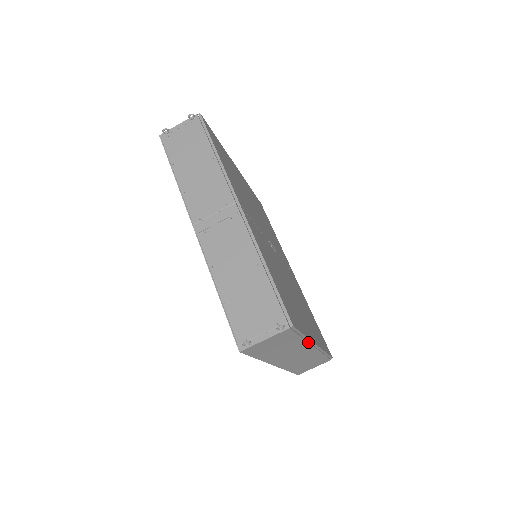
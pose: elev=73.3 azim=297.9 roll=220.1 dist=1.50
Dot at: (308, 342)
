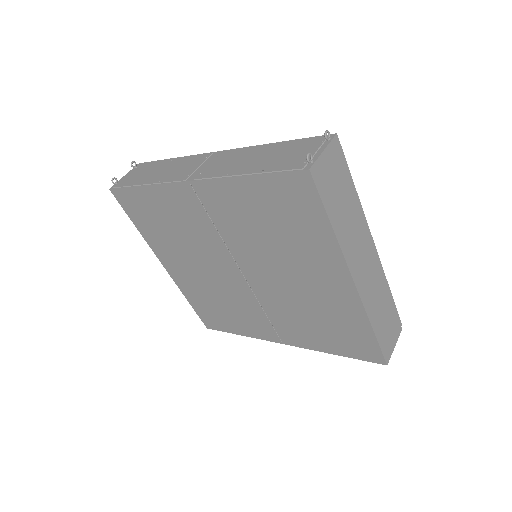
Dot at: (363, 216)
